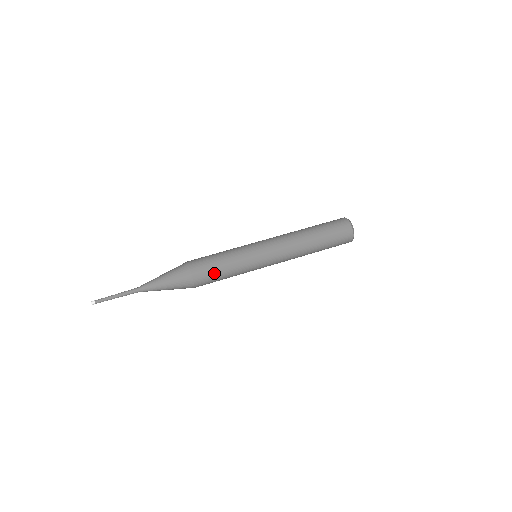
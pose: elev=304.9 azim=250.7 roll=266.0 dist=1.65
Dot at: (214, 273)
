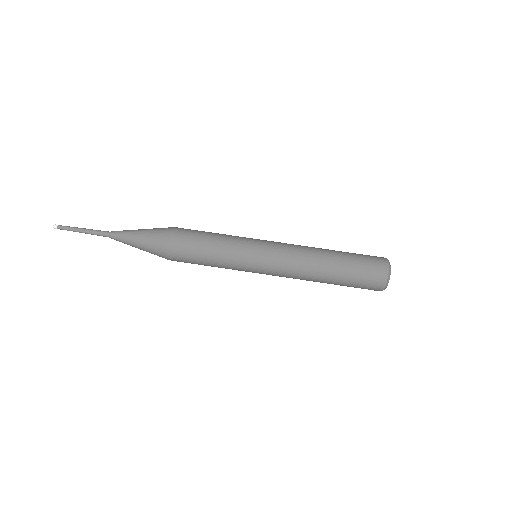
Dot at: occluded
